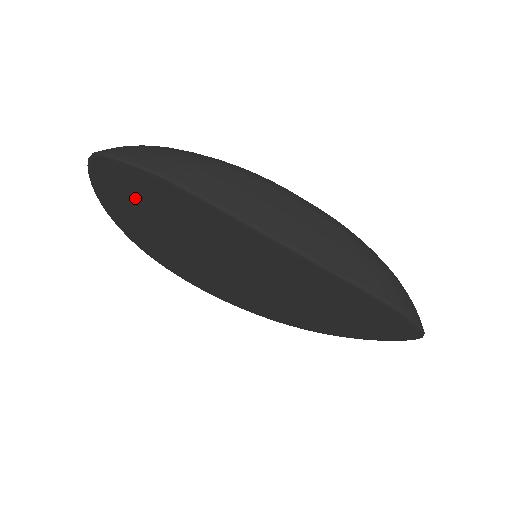
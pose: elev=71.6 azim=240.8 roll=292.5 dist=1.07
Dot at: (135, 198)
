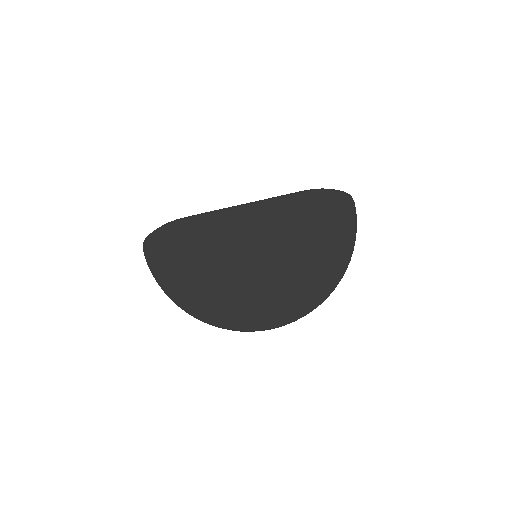
Dot at: (173, 256)
